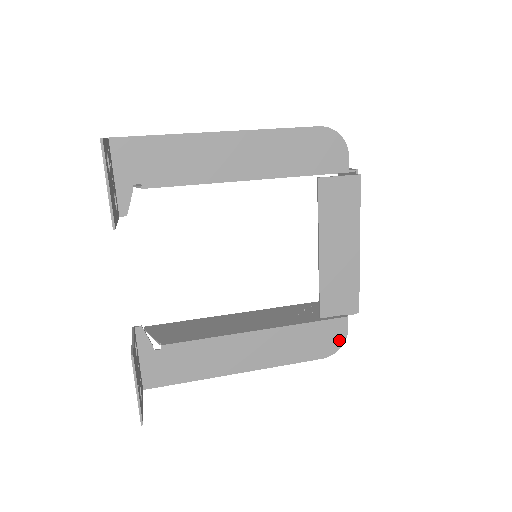
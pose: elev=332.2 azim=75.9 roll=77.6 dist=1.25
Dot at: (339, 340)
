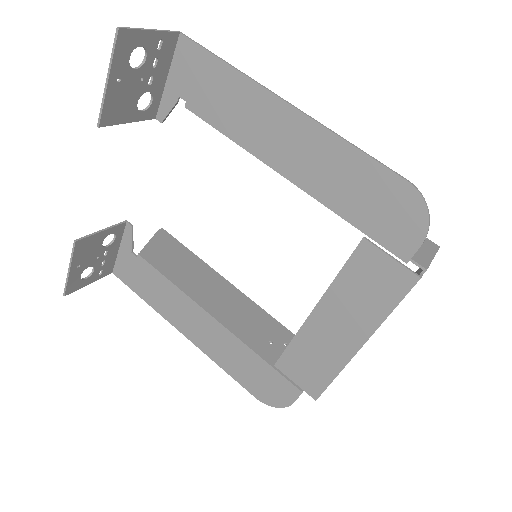
Dot at: (280, 400)
